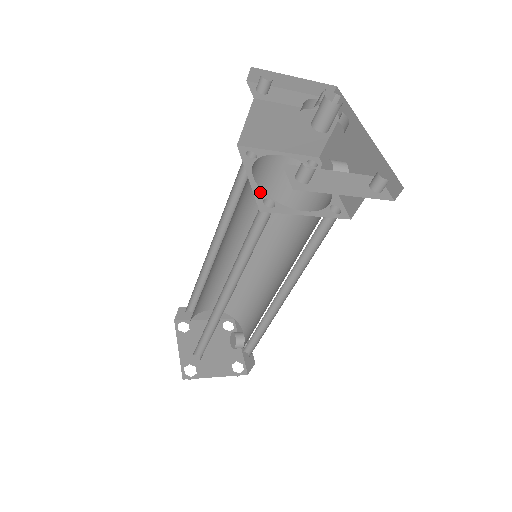
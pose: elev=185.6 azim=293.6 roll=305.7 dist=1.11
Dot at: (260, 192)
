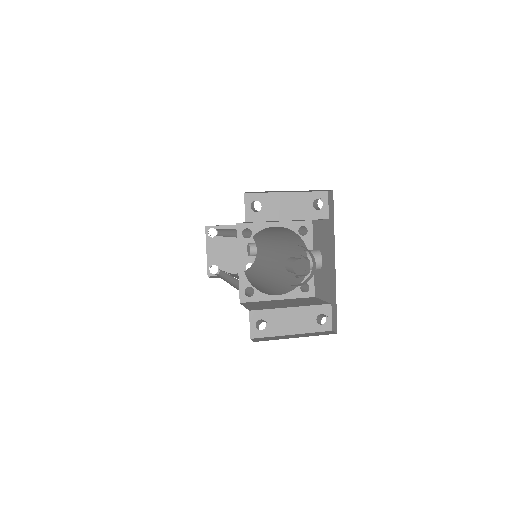
Dot at: (245, 281)
